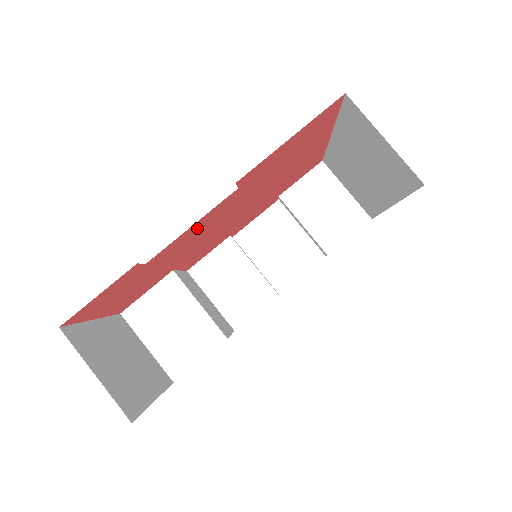
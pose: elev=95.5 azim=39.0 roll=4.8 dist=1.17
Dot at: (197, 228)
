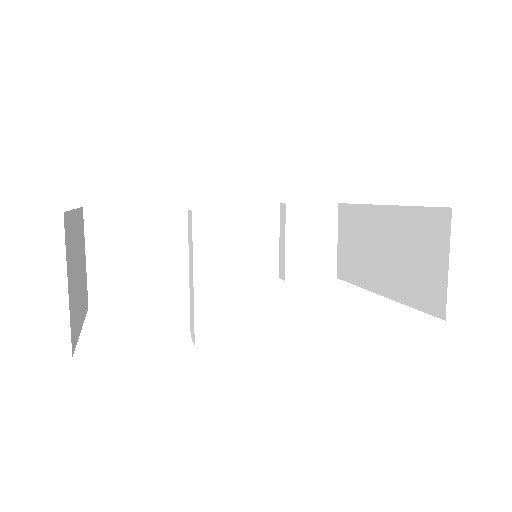
Dot at: occluded
